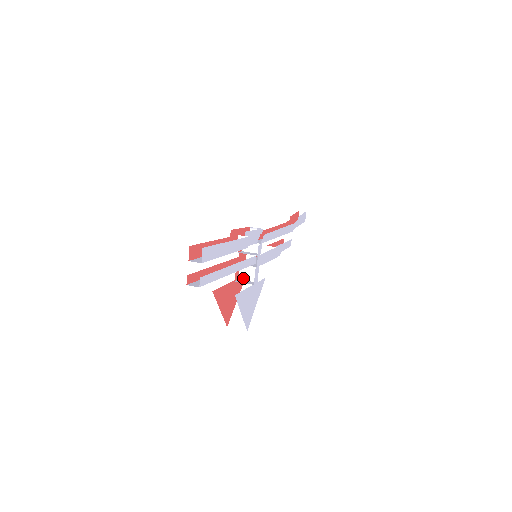
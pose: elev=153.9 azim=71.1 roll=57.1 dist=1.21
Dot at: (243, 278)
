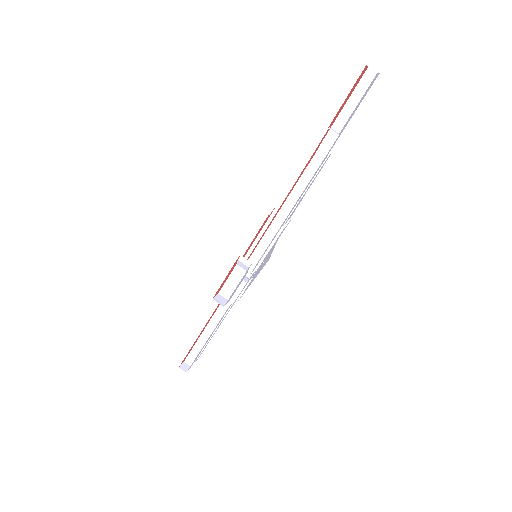
Dot at: occluded
